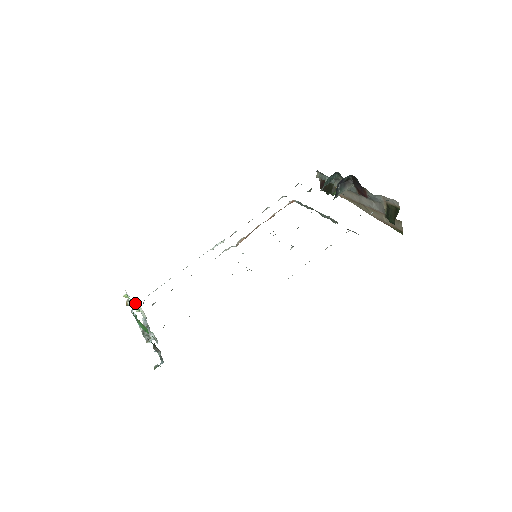
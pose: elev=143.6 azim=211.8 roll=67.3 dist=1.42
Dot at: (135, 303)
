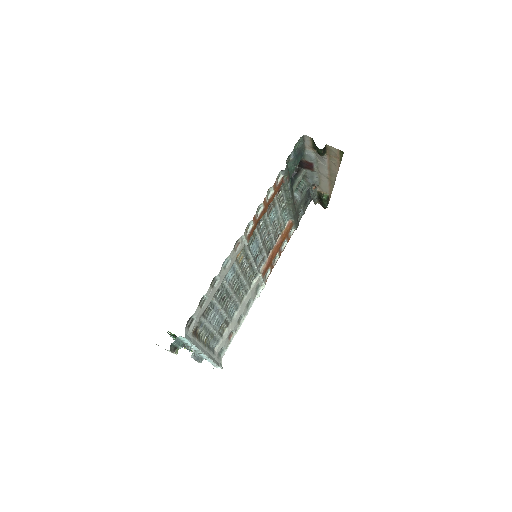
Dot at: occluded
